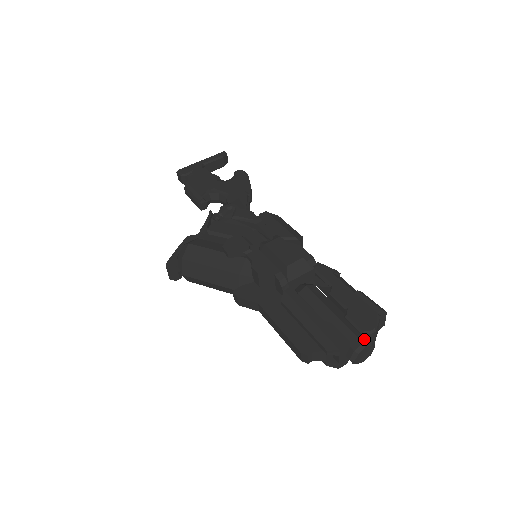
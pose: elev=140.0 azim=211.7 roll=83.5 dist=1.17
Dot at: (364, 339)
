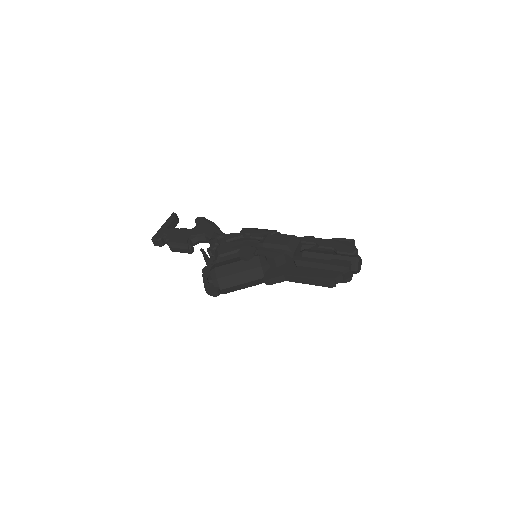
Dot at: (355, 256)
